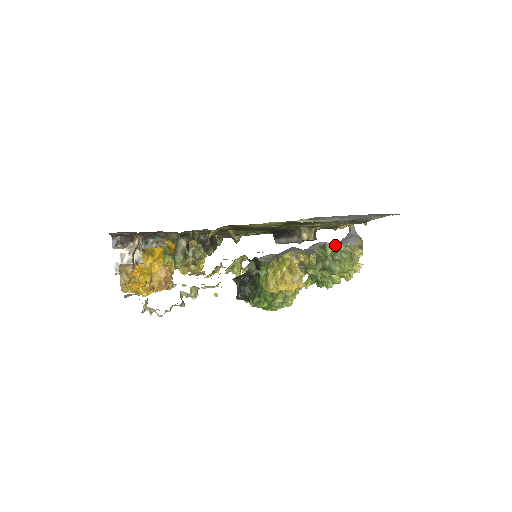
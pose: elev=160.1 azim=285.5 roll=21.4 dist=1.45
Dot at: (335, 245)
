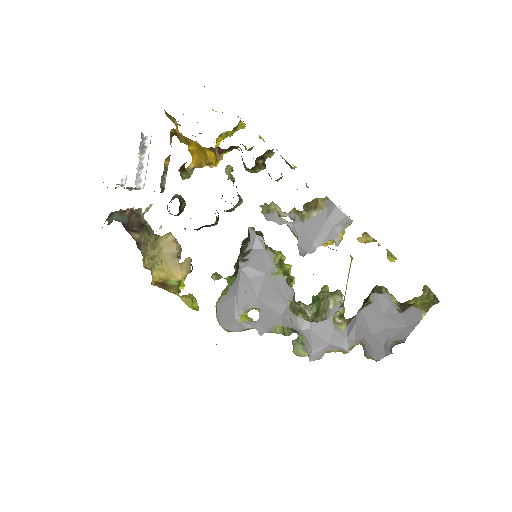
Dot at: (305, 343)
